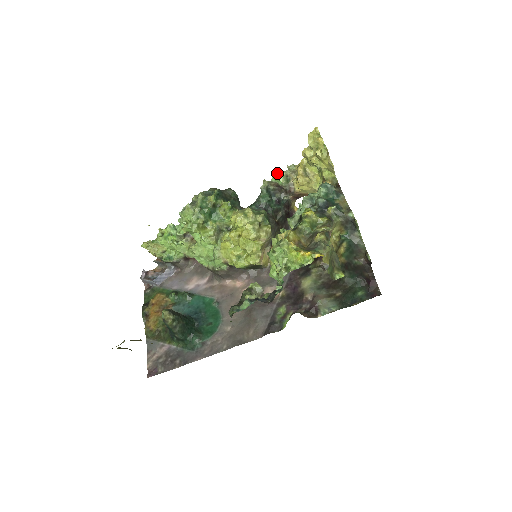
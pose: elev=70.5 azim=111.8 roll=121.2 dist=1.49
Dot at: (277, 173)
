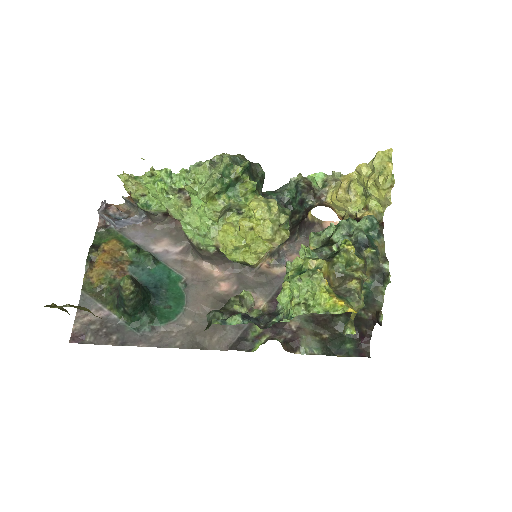
Dot at: (318, 173)
